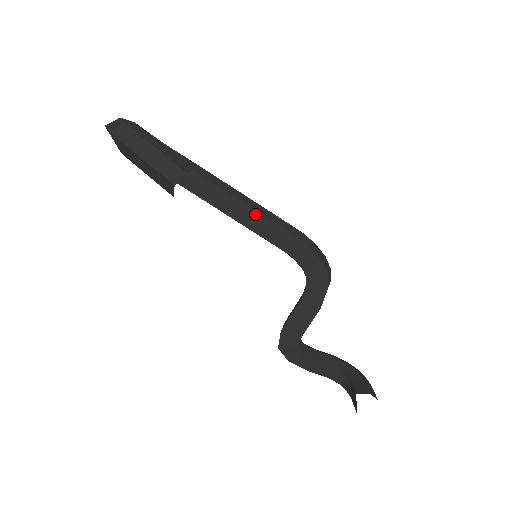
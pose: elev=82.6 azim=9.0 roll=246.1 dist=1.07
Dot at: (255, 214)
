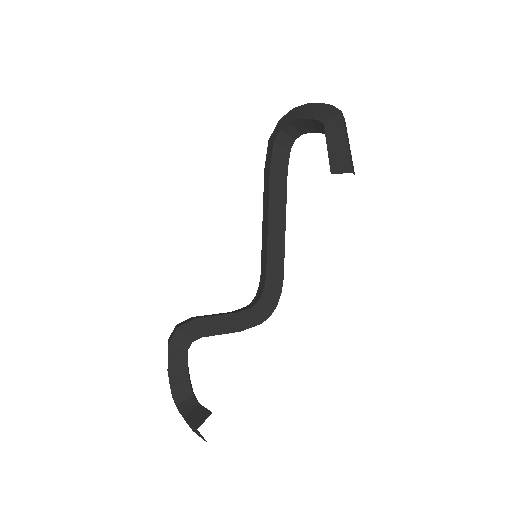
Dot at: (282, 237)
